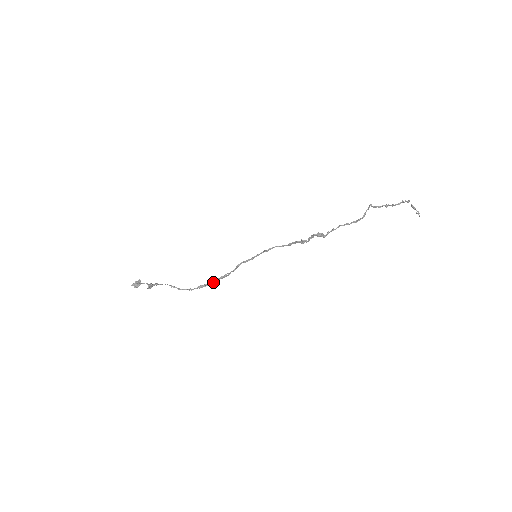
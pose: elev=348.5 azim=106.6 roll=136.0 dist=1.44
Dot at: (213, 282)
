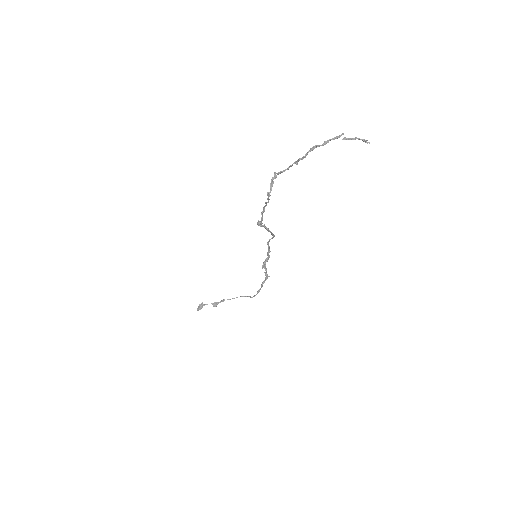
Dot at: (261, 286)
